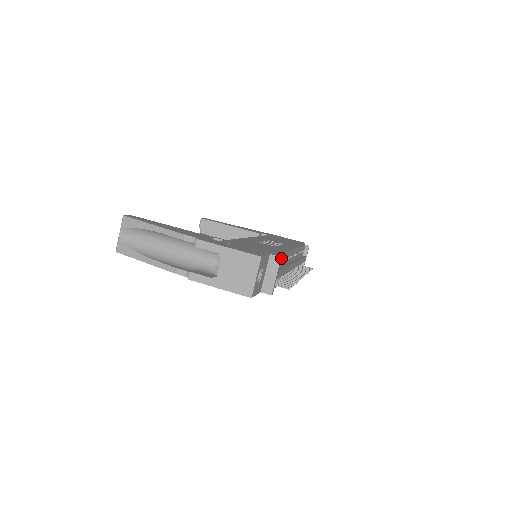
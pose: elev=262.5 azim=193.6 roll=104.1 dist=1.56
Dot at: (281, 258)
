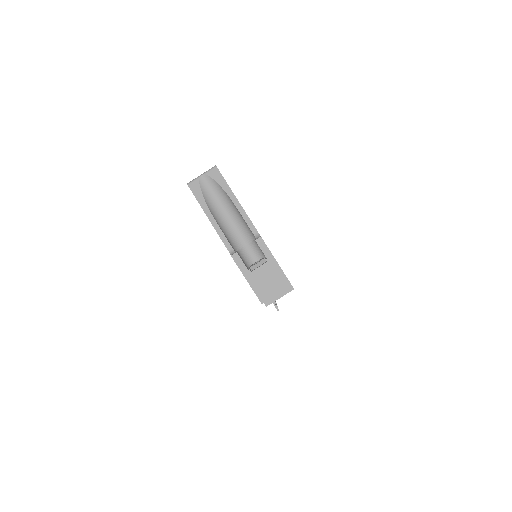
Dot at: (293, 289)
